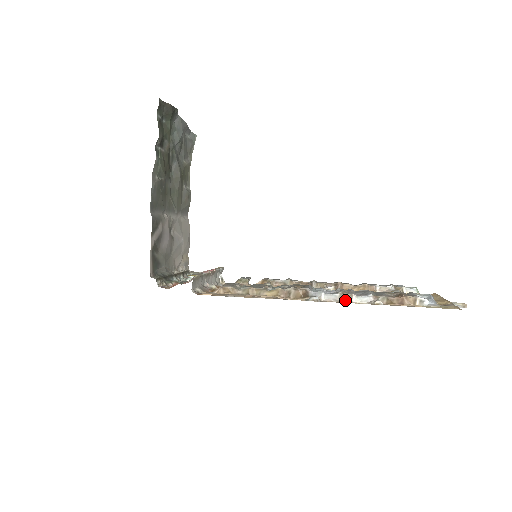
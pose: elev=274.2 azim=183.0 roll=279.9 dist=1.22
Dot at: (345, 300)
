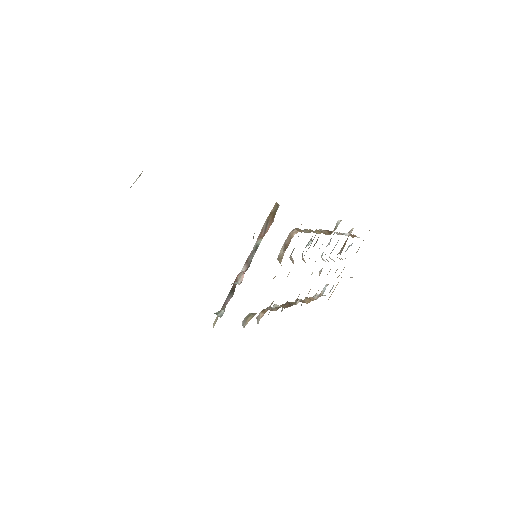
Dot at: occluded
